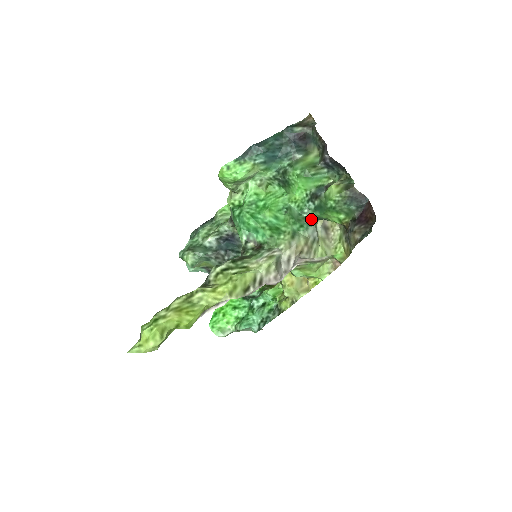
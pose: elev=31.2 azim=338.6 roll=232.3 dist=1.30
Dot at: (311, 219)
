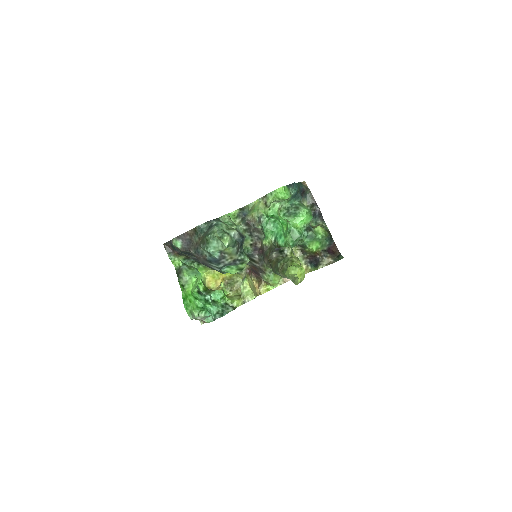
Dot at: (299, 242)
